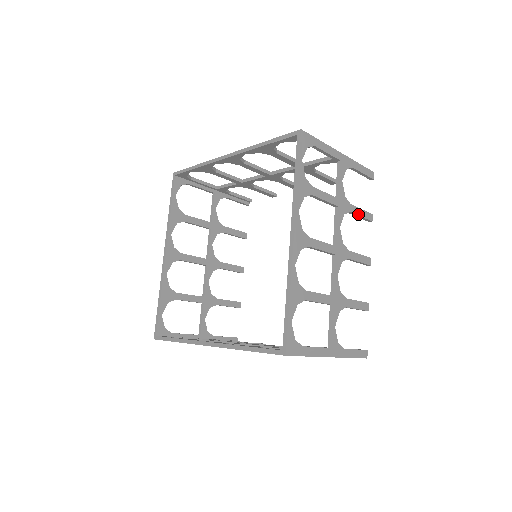
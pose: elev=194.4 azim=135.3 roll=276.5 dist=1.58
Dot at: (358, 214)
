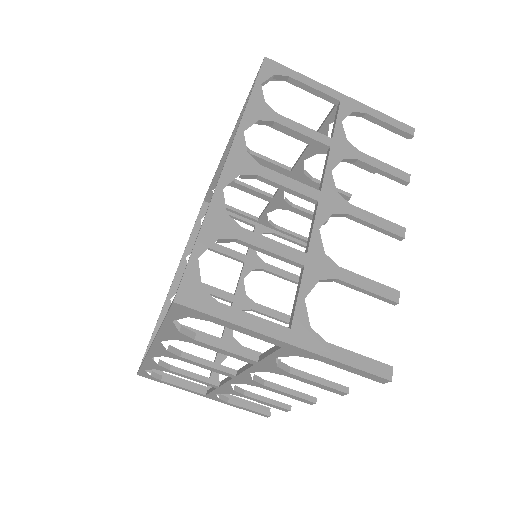
Dot at: (375, 166)
